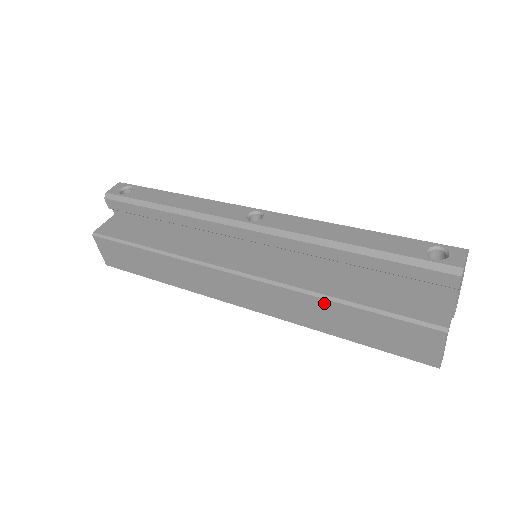
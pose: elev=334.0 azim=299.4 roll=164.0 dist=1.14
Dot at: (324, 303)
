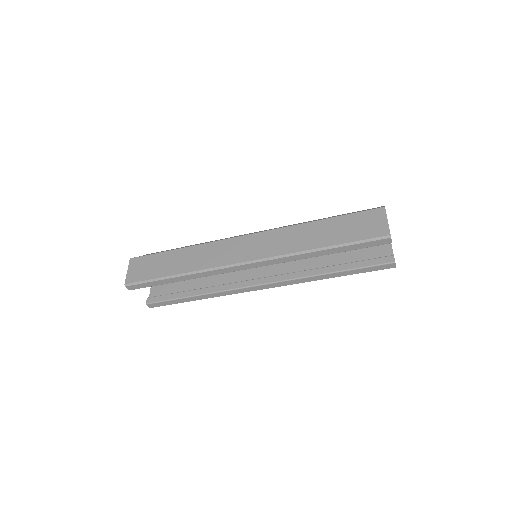
Dot at: (309, 225)
